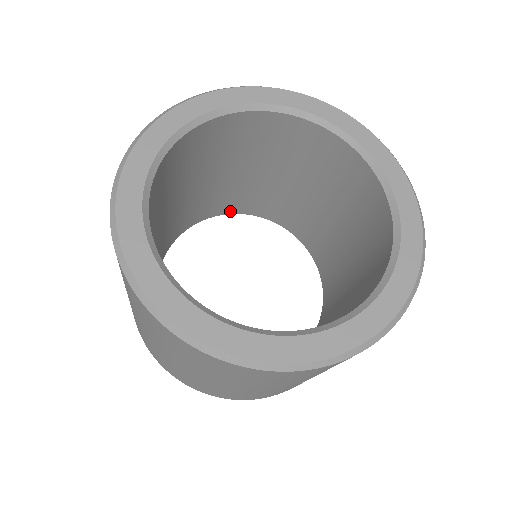
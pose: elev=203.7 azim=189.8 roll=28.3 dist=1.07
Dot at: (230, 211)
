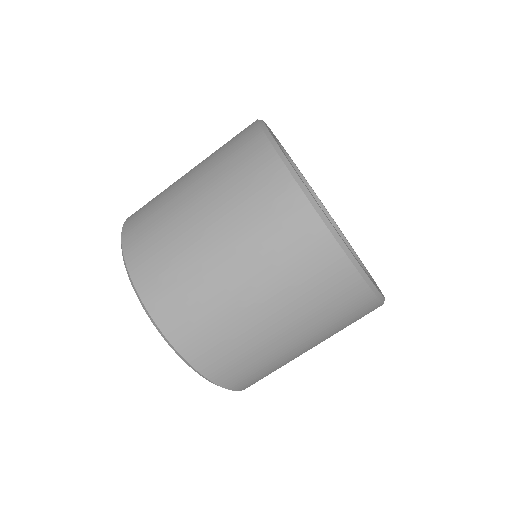
Dot at: occluded
